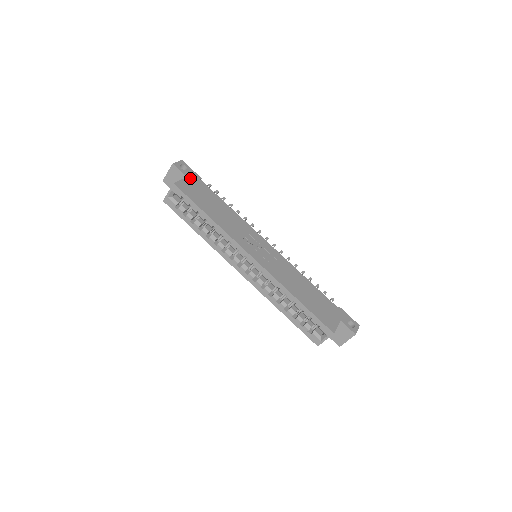
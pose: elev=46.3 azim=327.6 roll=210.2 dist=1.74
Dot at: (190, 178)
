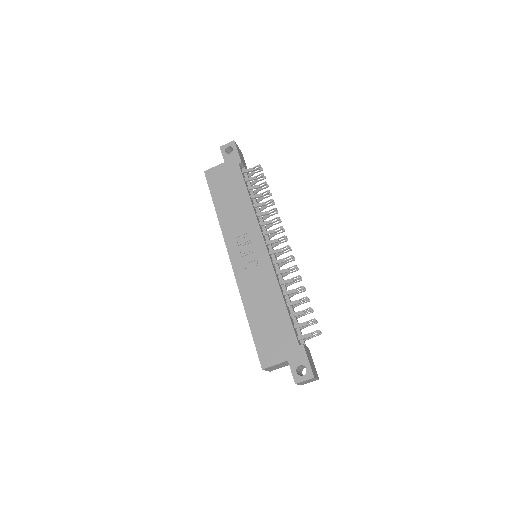
Dot at: (227, 163)
